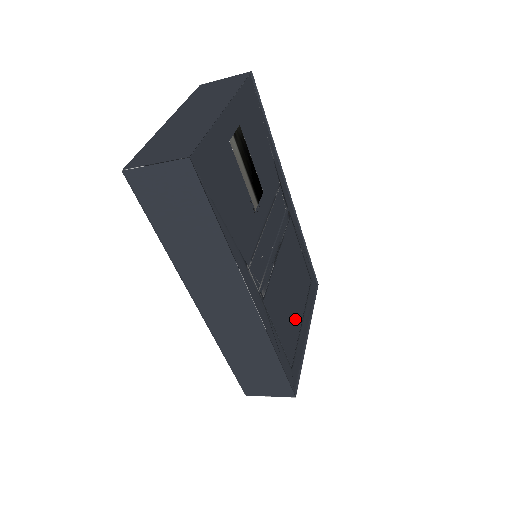
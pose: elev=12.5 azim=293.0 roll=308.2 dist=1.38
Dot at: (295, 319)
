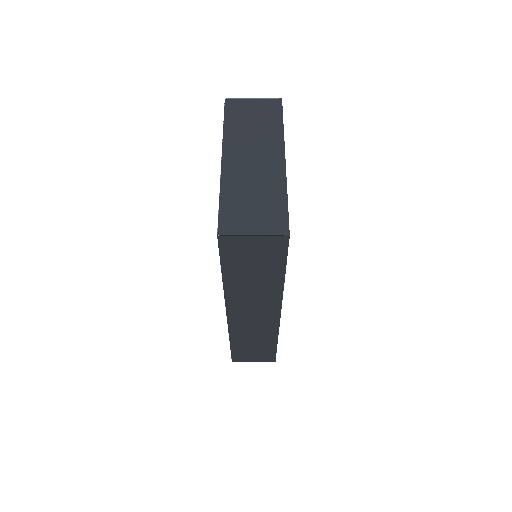
Dot at: occluded
